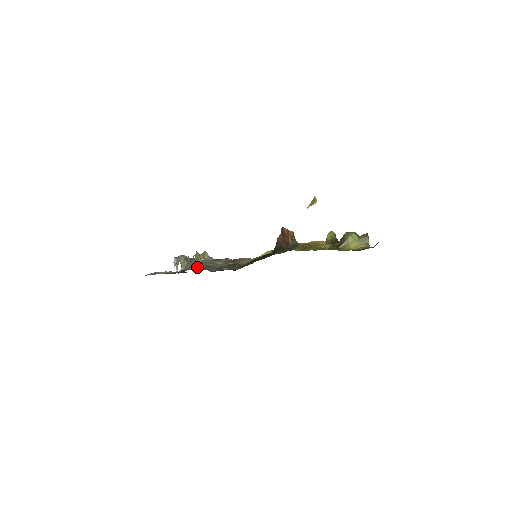
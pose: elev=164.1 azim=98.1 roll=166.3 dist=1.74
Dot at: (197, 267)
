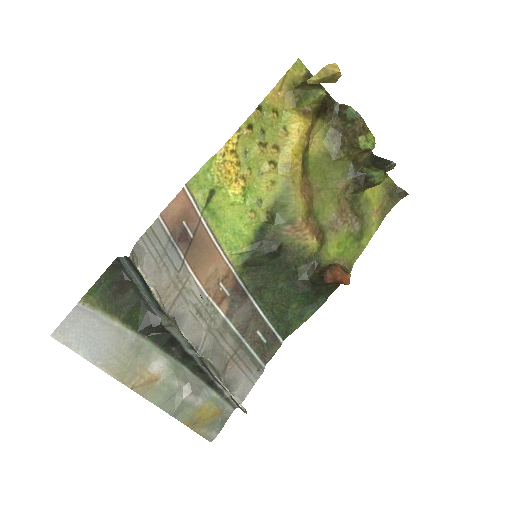
Dot at: (231, 362)
